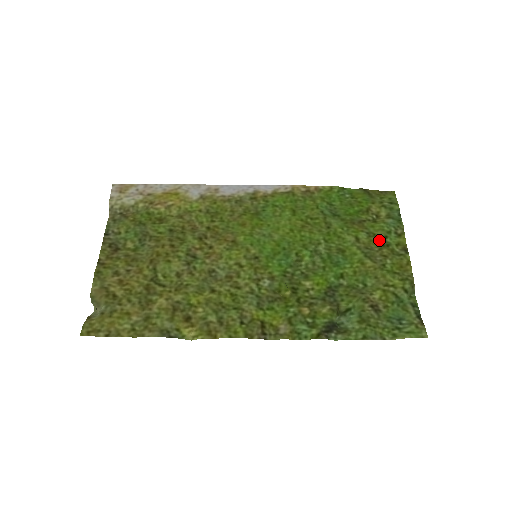
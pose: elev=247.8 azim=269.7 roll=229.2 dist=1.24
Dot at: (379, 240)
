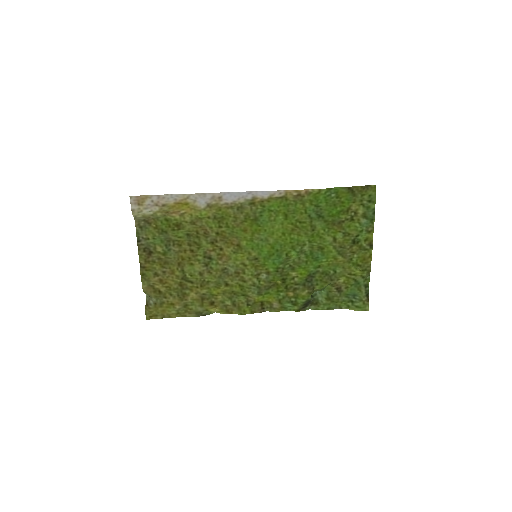
Dot at: (352, 239)
